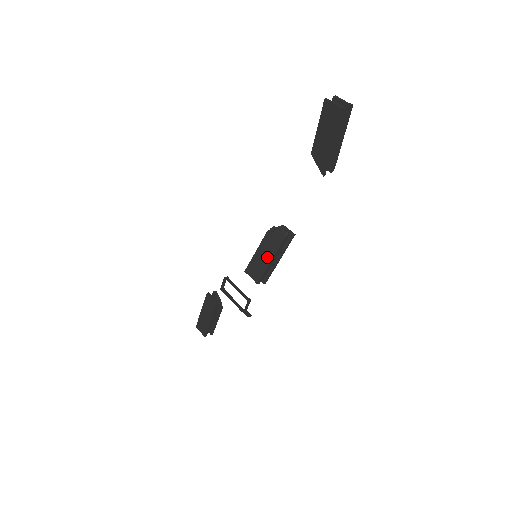
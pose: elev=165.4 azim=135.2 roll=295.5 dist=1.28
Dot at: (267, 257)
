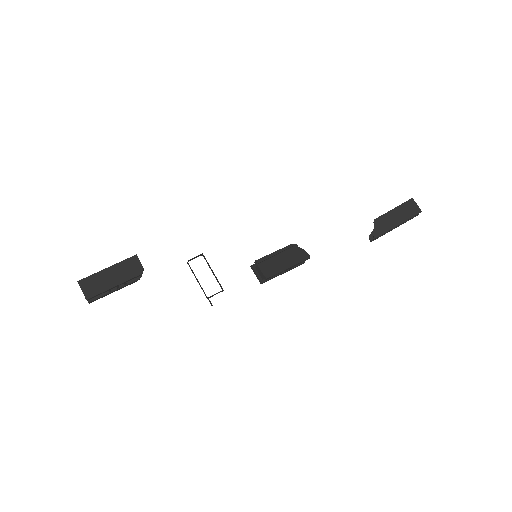
Dot at: (284, 263)
